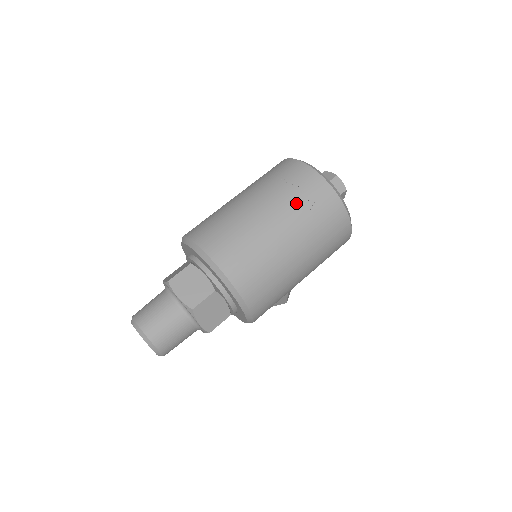
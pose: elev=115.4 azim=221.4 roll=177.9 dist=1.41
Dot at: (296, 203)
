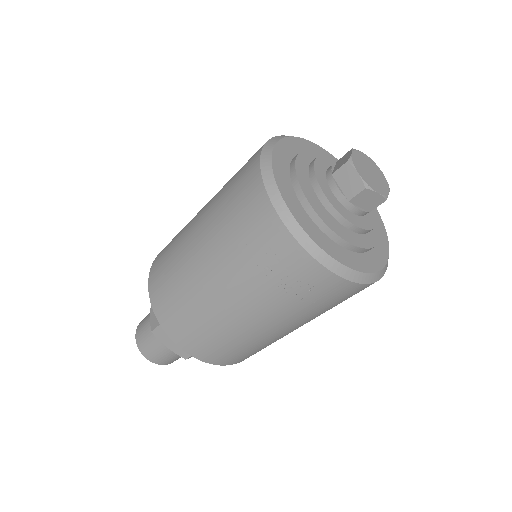
Dot at: (277, 298)
